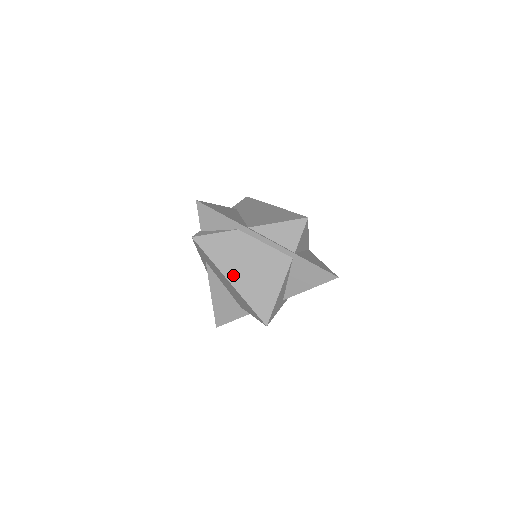
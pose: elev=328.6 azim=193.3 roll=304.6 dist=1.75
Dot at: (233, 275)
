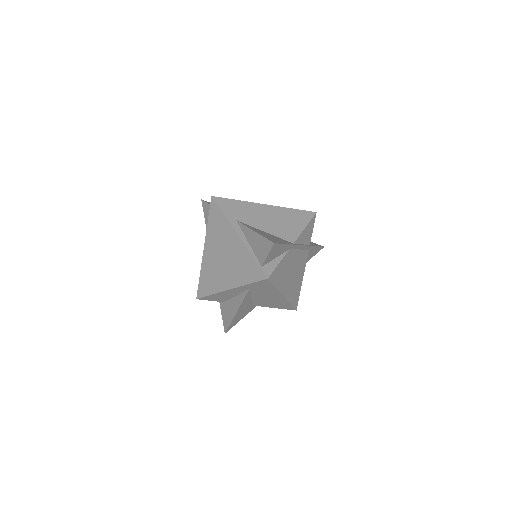
Dot at: (285, 289)
